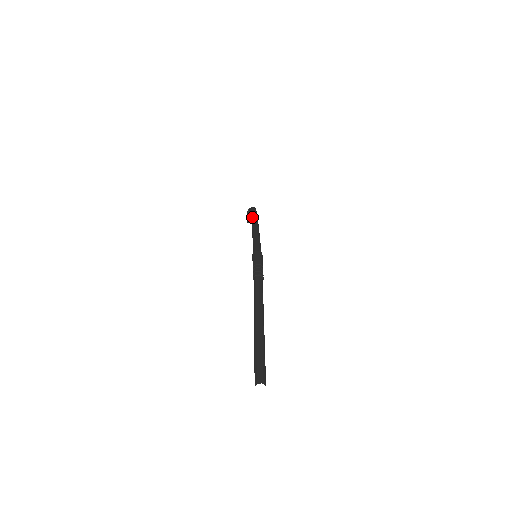
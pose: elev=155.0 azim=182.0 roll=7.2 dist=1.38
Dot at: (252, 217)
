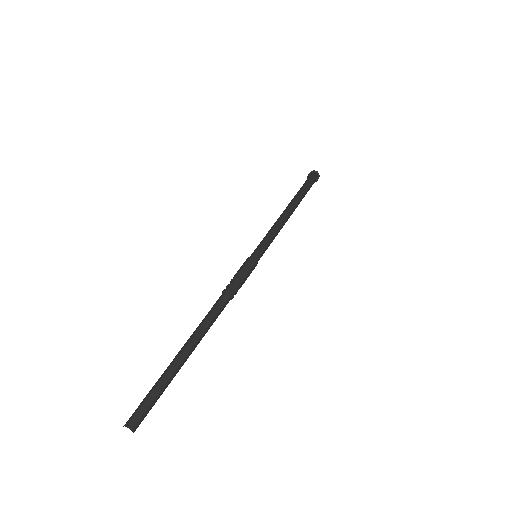
Dot at: (296, 196)
